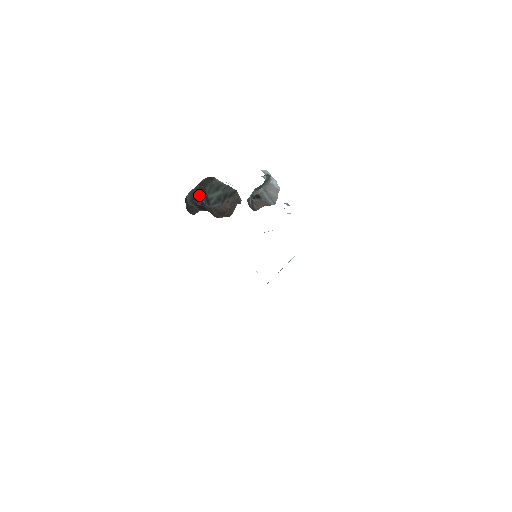
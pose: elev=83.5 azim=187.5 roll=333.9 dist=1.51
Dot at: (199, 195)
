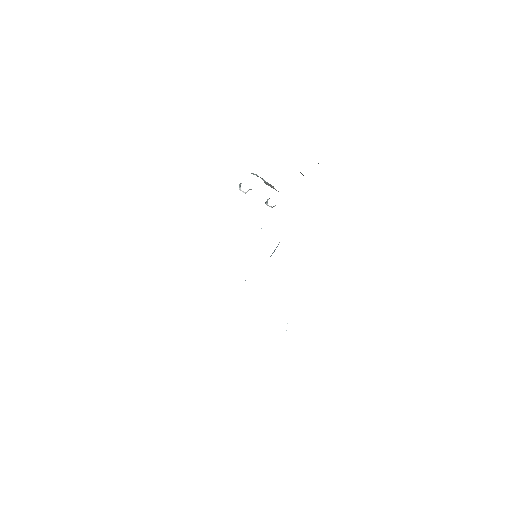
Dot at: occluded
